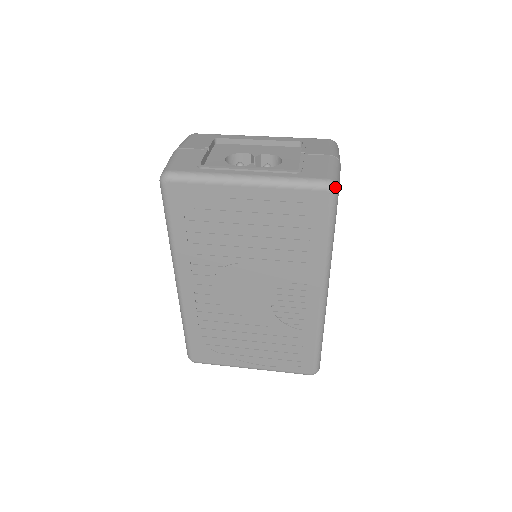
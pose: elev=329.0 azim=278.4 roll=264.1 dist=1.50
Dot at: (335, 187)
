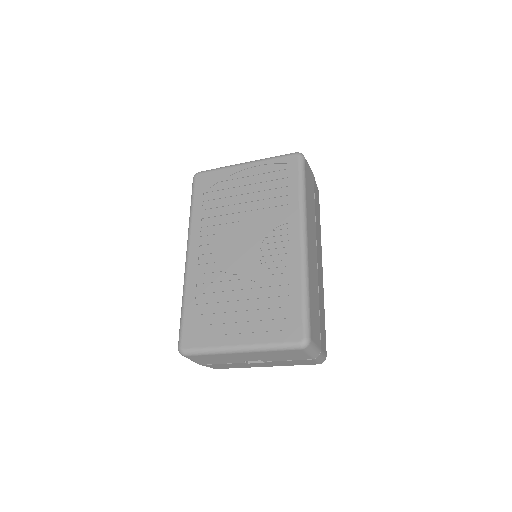
Dot at: (301, 154)
